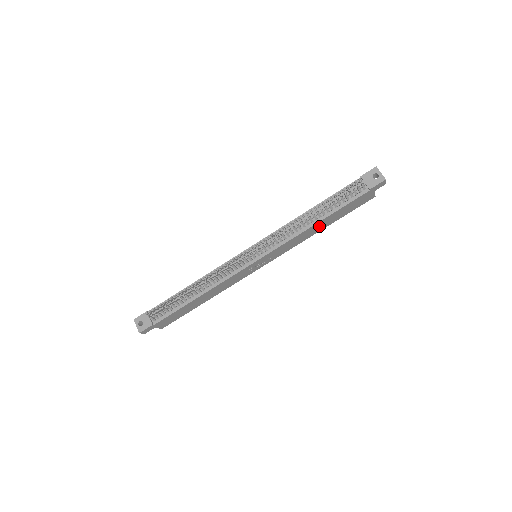
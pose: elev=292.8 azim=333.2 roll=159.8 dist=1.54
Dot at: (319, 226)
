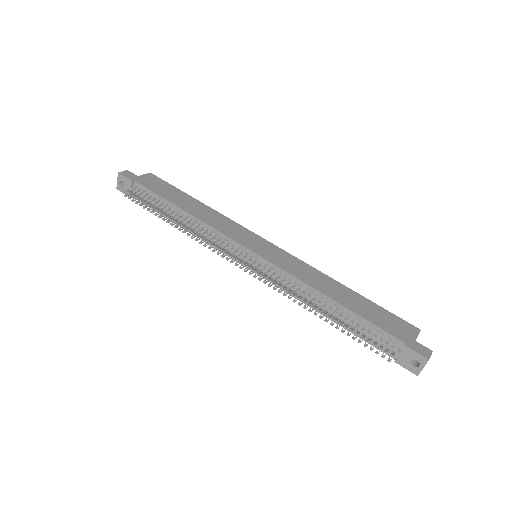
Dot at: occluded
